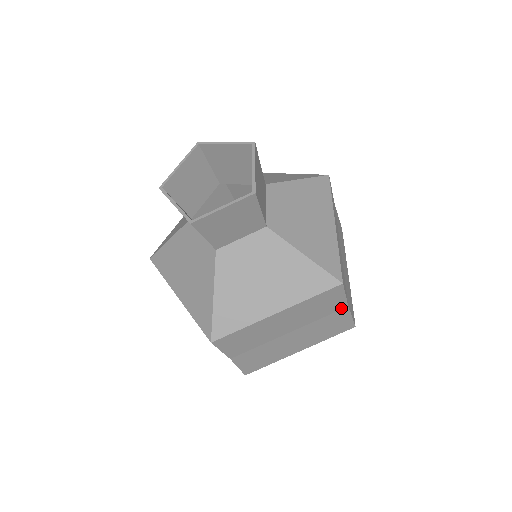
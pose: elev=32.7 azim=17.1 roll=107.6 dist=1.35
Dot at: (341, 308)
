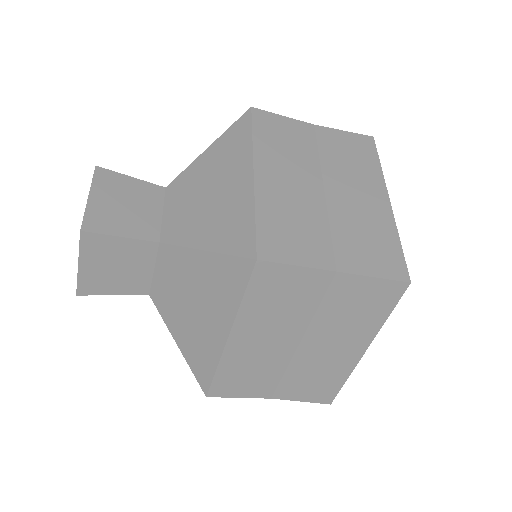
Dot at: (328, 280)
